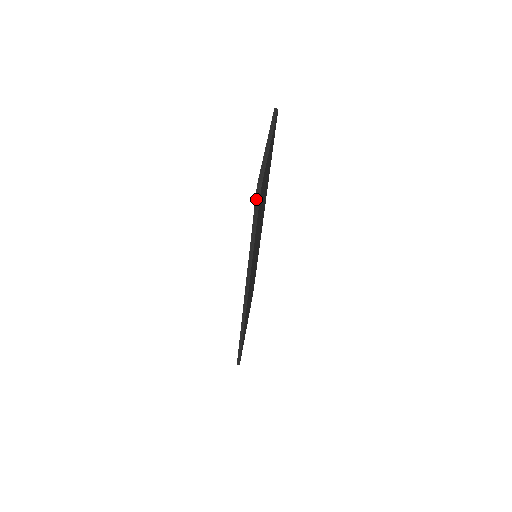
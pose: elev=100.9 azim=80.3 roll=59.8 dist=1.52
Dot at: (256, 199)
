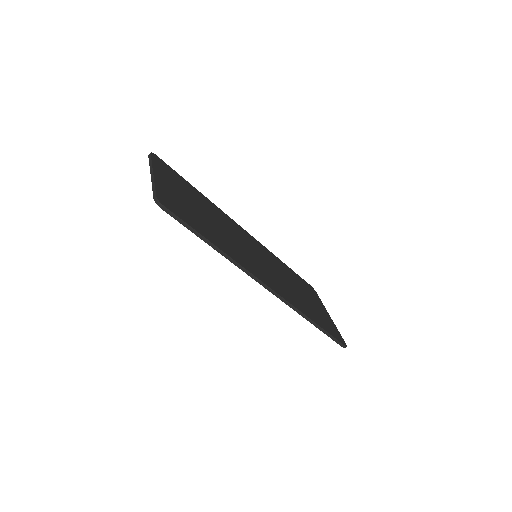
Dot at: (166, 212)
